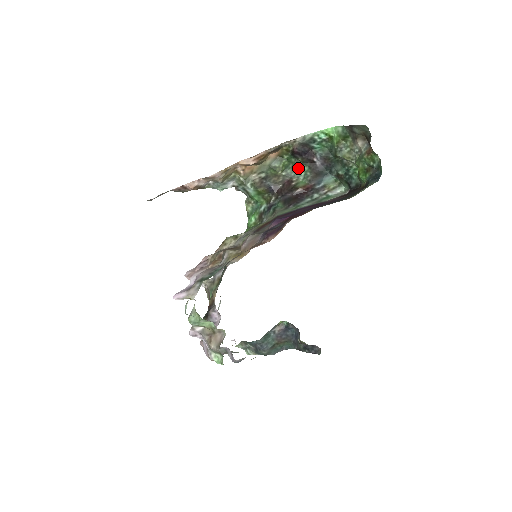
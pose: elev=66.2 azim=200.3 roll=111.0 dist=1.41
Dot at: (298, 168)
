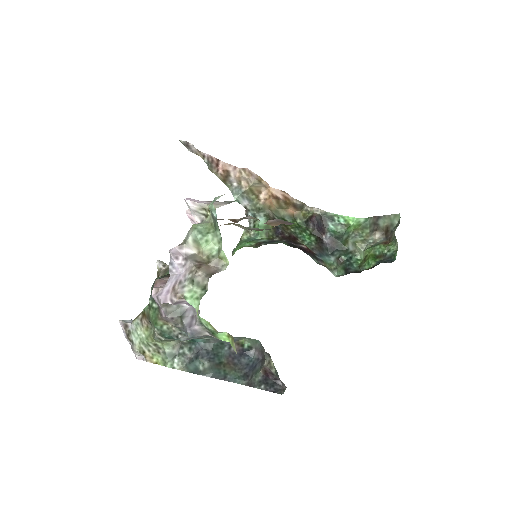
Dot at: (306, 234)
